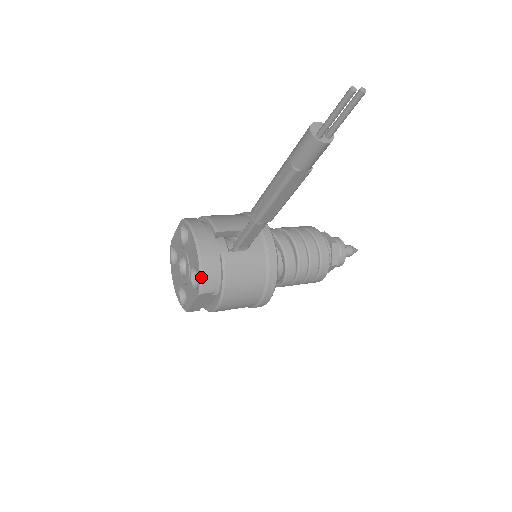
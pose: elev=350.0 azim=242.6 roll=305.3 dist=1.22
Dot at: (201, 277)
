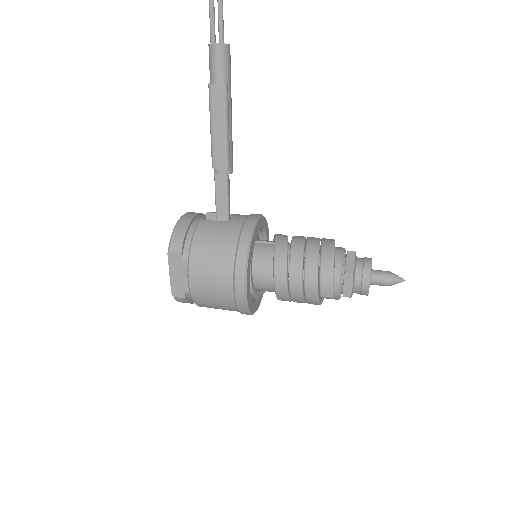
Dot at: (172, 234)
